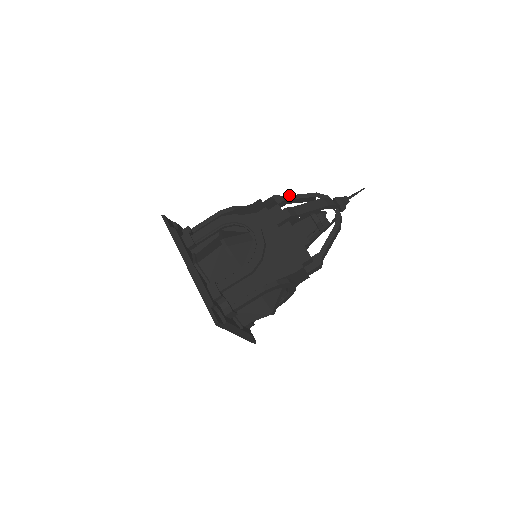
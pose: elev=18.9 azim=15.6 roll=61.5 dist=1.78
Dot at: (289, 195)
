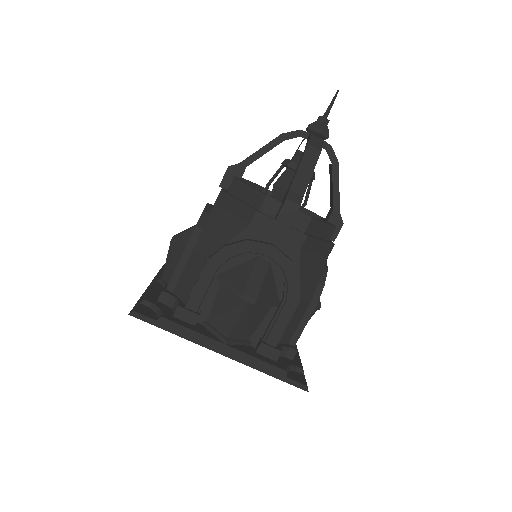
Dot at: occluded
